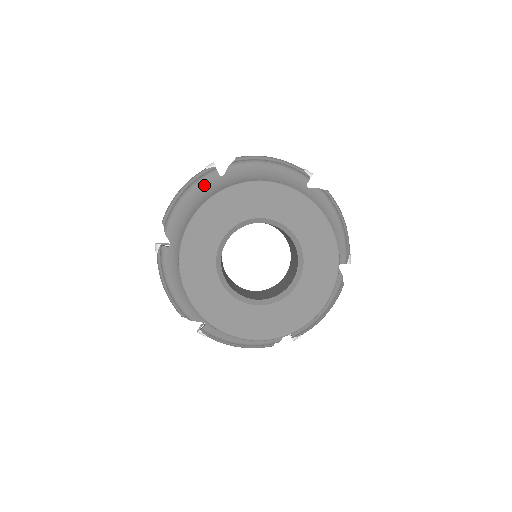
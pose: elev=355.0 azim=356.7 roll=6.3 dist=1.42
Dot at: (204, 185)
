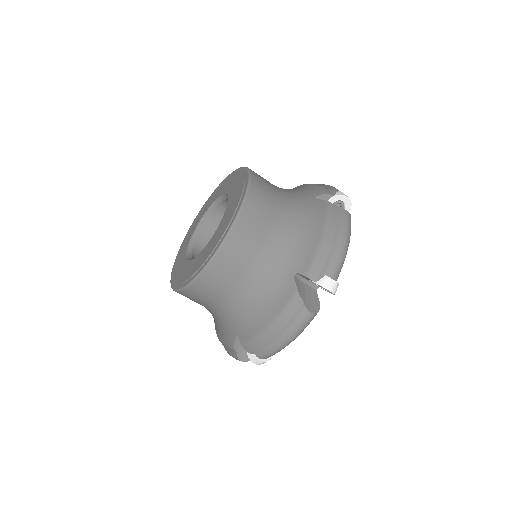
Dot at: occluded
